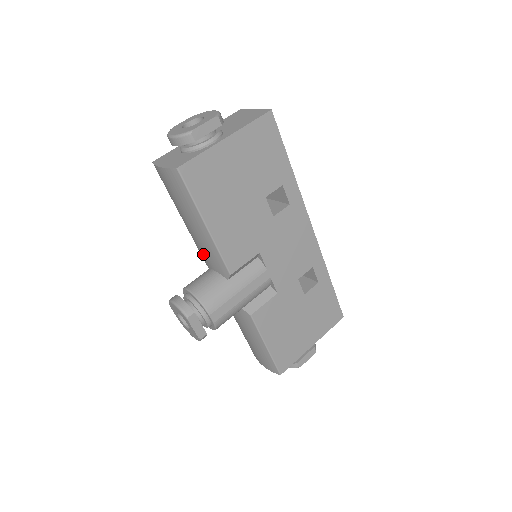
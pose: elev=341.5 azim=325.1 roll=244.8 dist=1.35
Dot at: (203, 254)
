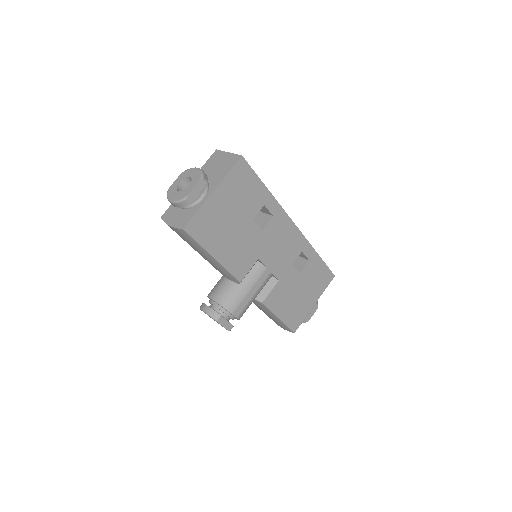
Dot at: (216, 269)
